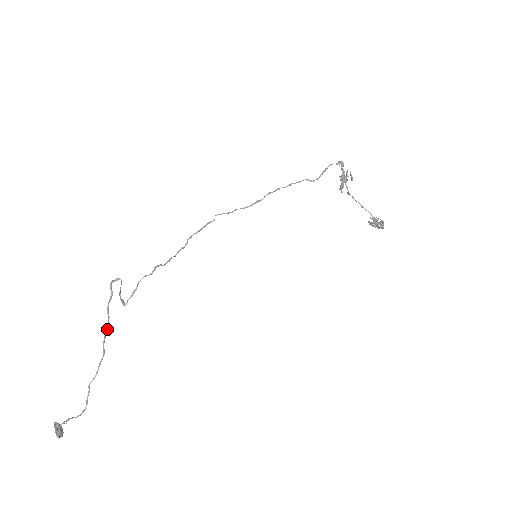
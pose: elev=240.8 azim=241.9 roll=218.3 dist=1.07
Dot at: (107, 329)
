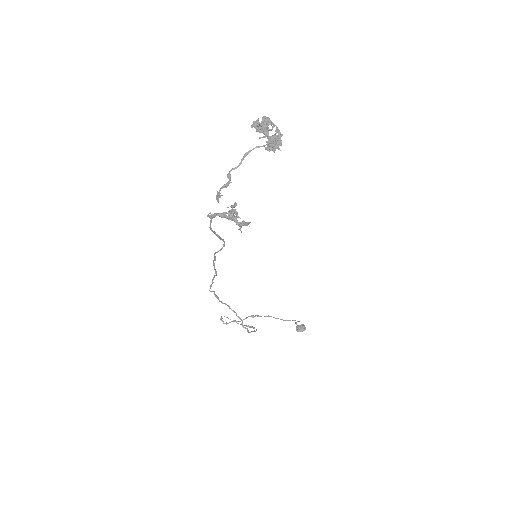
Dot at: occluded
